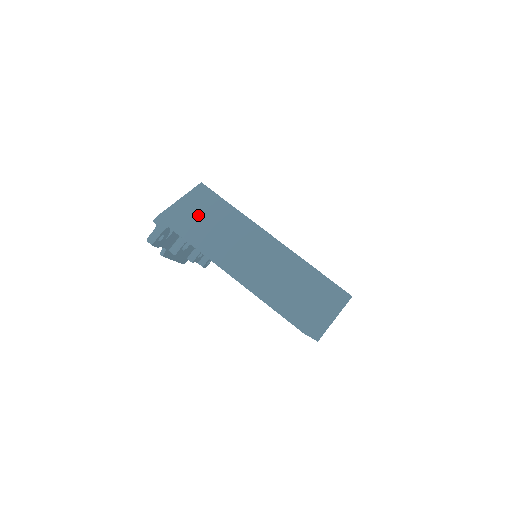
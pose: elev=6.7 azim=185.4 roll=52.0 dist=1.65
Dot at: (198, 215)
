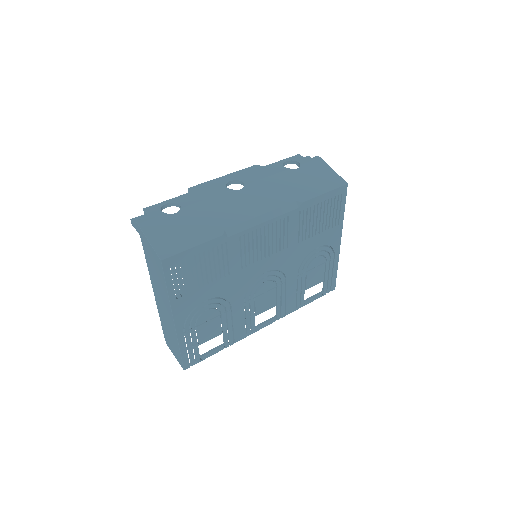
Dot at: (153, 260)
